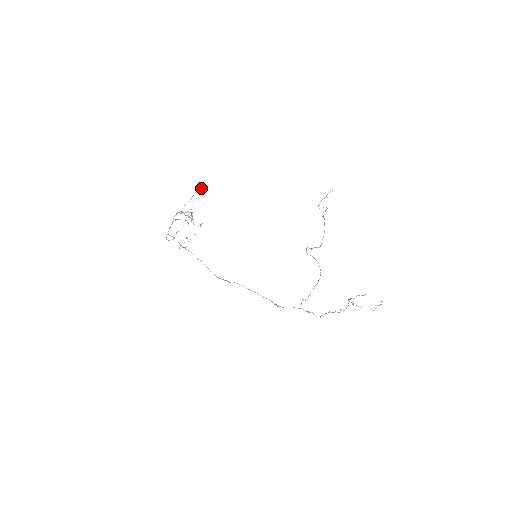
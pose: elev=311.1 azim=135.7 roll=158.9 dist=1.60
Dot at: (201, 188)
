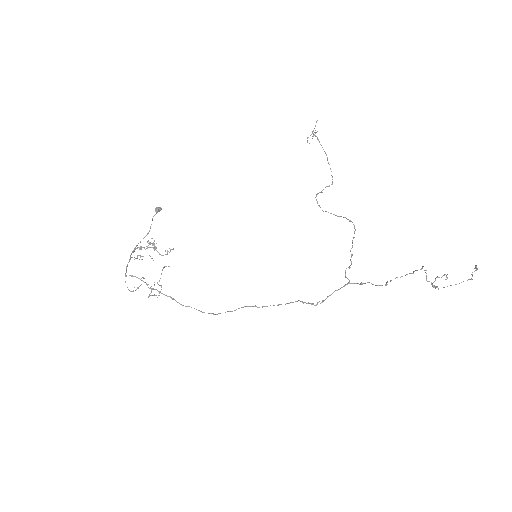
Dot at: (157, 208)
